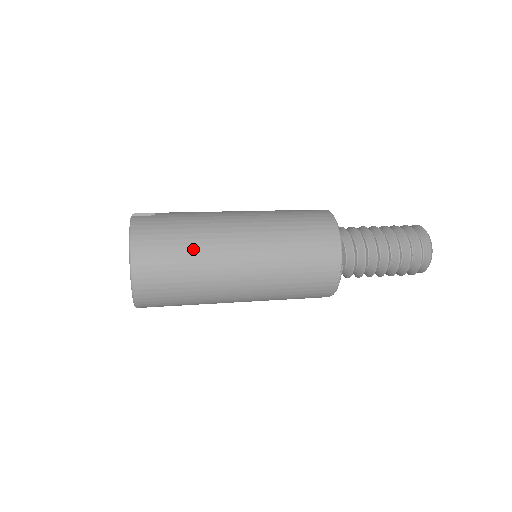
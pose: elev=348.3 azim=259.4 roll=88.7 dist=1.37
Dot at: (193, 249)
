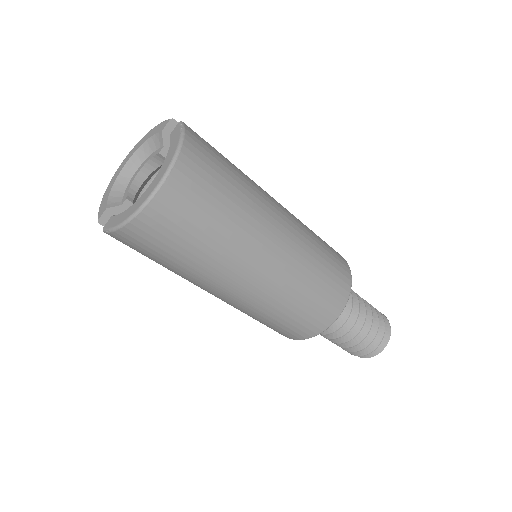
Dot at: (236, 211)
